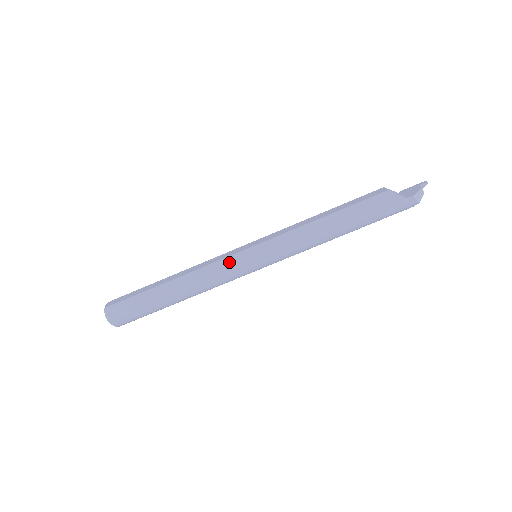
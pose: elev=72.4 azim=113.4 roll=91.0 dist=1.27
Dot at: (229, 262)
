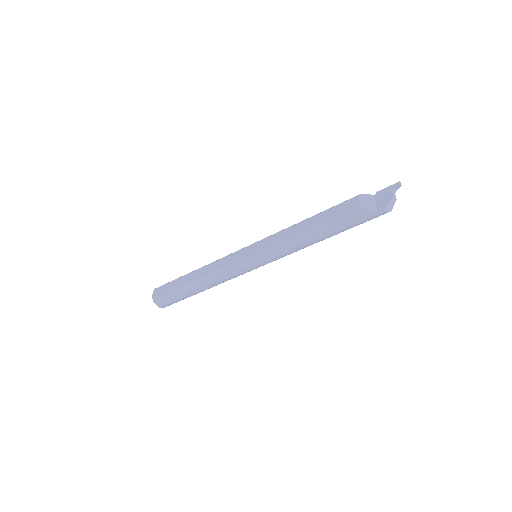
Dot at: (234, 268)
